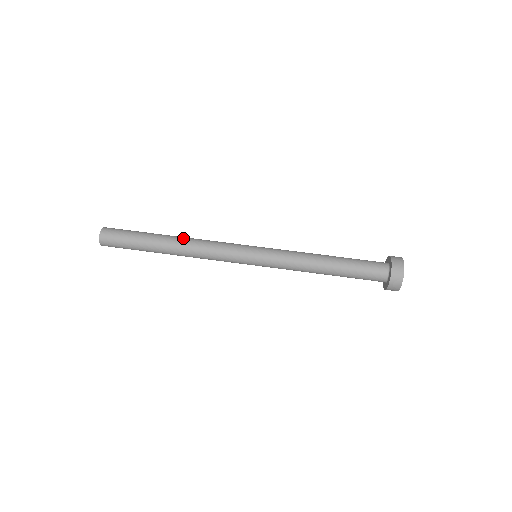
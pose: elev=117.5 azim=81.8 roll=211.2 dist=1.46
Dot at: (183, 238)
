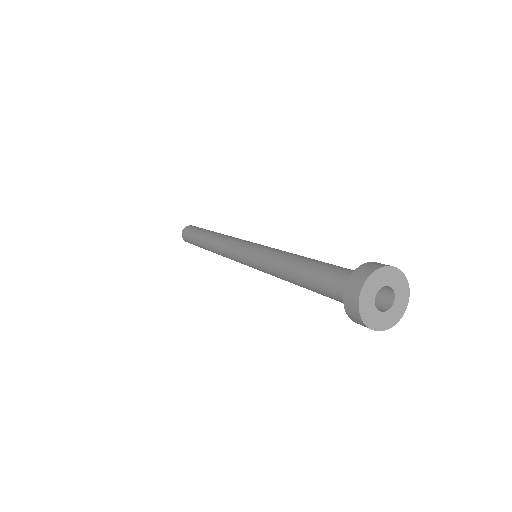
Dot at: occluded
